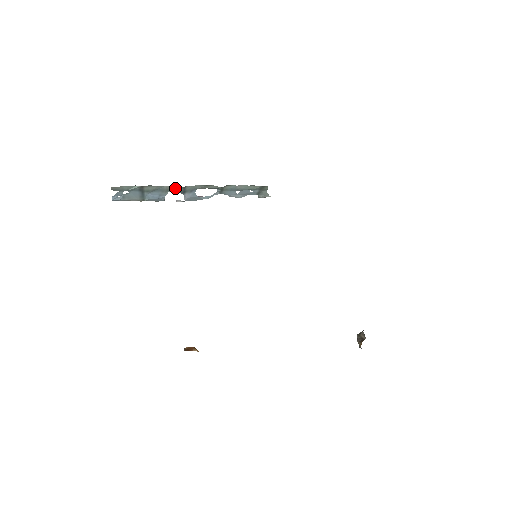
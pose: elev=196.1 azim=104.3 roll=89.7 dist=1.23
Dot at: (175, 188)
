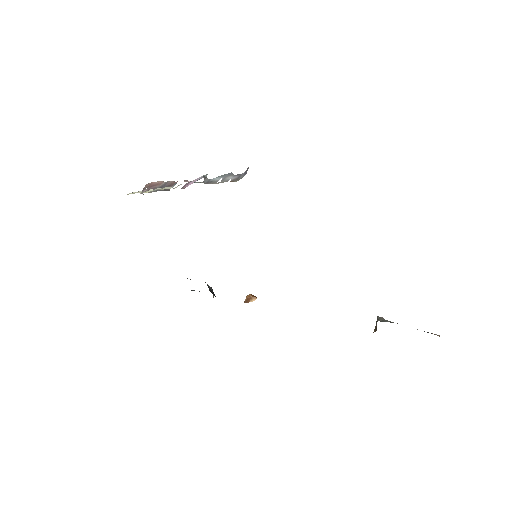
Dot at: occluded
